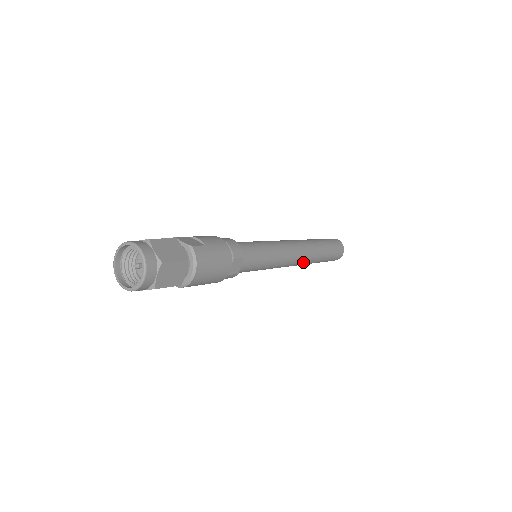
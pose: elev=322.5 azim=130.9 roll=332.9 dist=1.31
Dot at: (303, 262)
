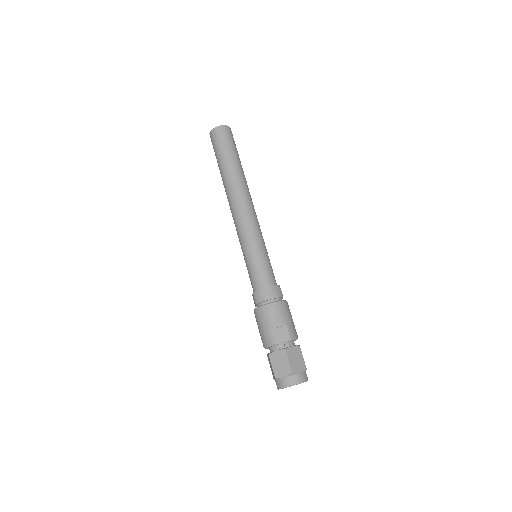
Dot at: occluded
